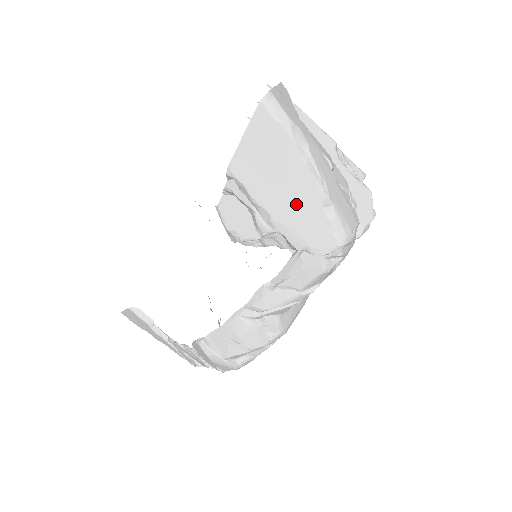
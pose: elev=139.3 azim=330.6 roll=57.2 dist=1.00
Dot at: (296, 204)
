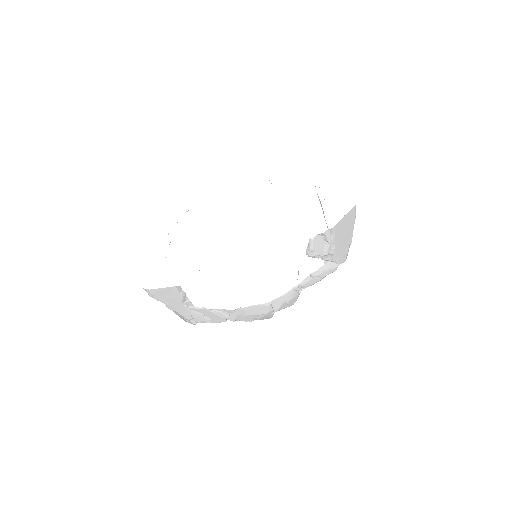
Dot at: (344, 244)
